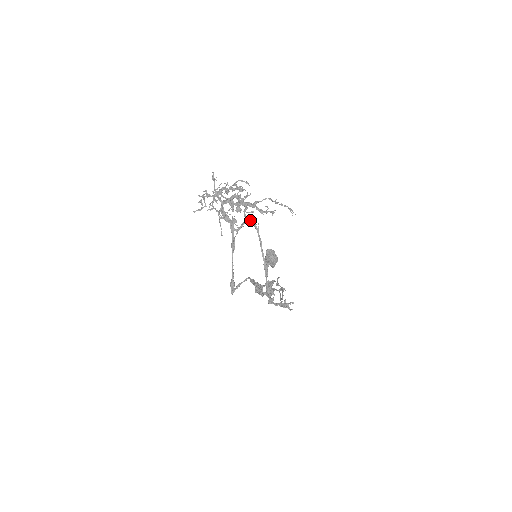
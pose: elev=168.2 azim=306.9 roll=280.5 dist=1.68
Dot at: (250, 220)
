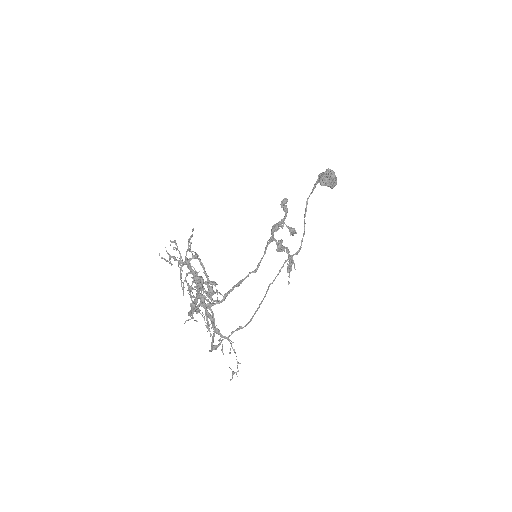
Dot at: (207, 322)
